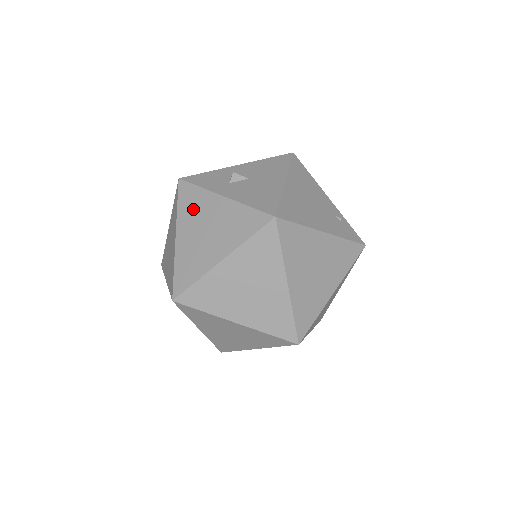
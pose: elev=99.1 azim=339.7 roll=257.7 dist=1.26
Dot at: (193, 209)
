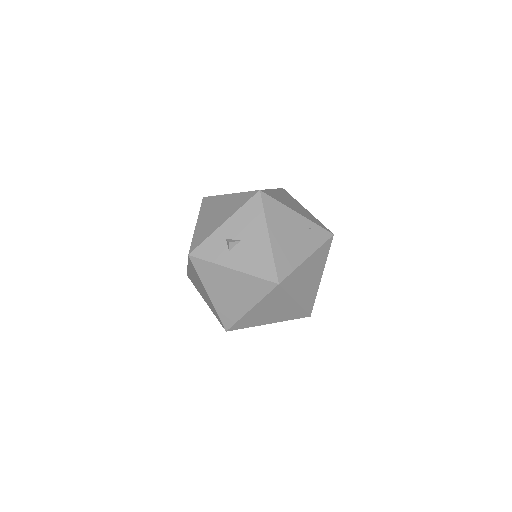
Dot at: (212, 277)
